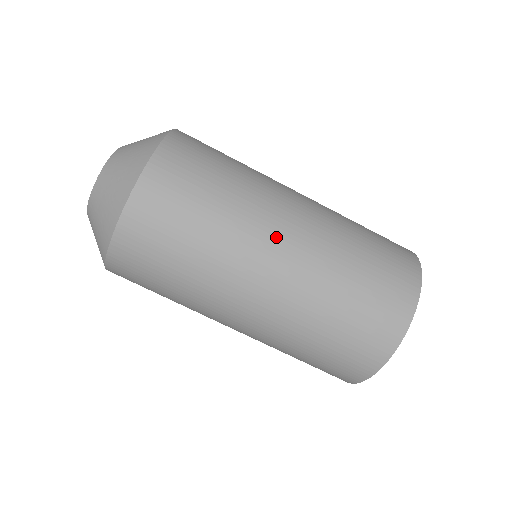
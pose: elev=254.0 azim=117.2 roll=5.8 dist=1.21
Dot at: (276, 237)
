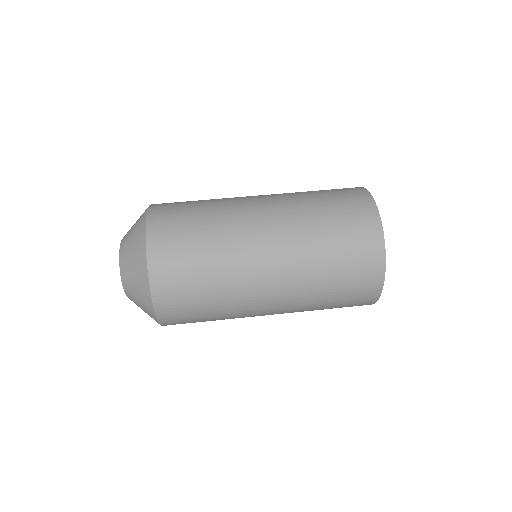
Dot at: occluded
